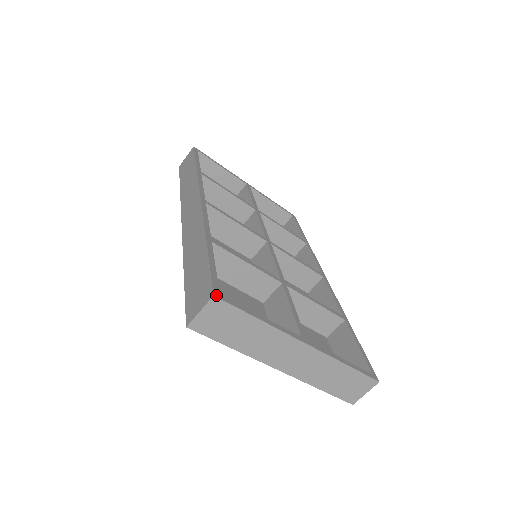
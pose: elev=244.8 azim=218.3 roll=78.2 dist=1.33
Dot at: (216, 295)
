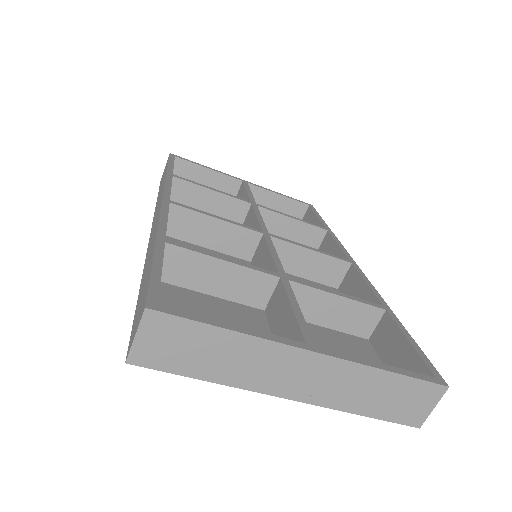
Dot at: (150, 307)
